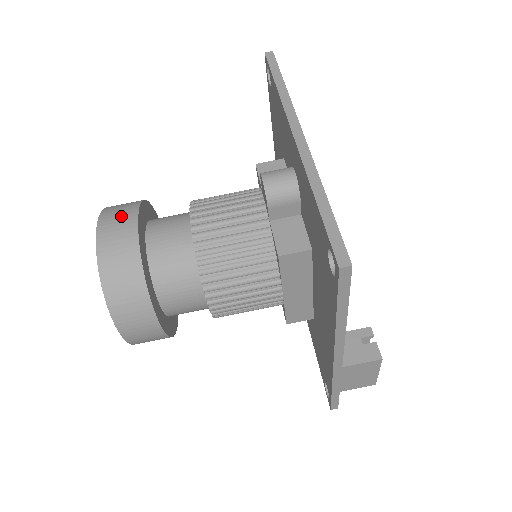
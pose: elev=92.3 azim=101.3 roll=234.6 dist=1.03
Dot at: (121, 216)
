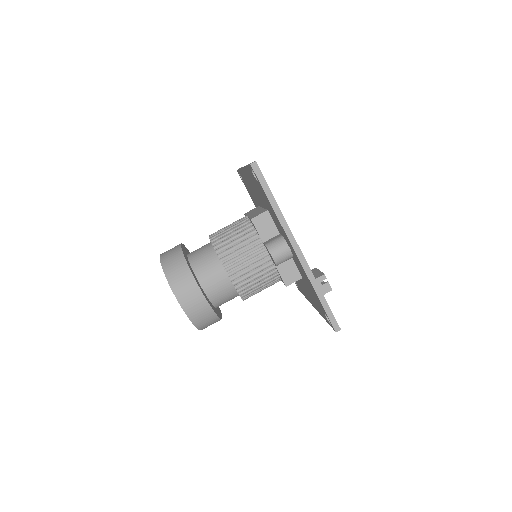
Dot at: (188, 289)
